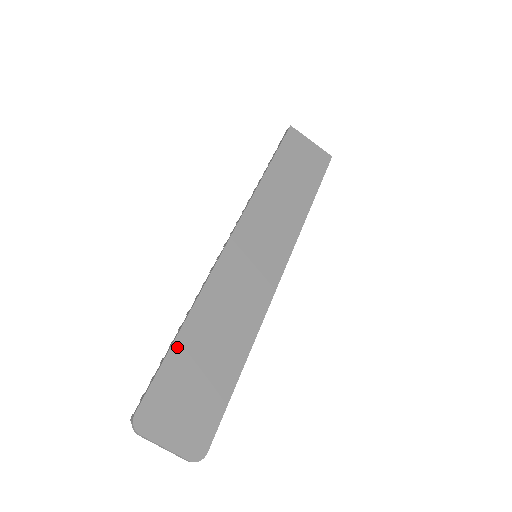
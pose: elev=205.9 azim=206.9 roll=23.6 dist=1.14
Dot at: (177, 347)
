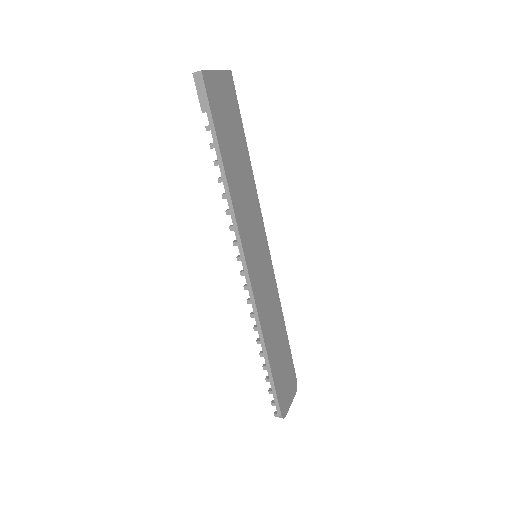
Dot at: (272, 368)
